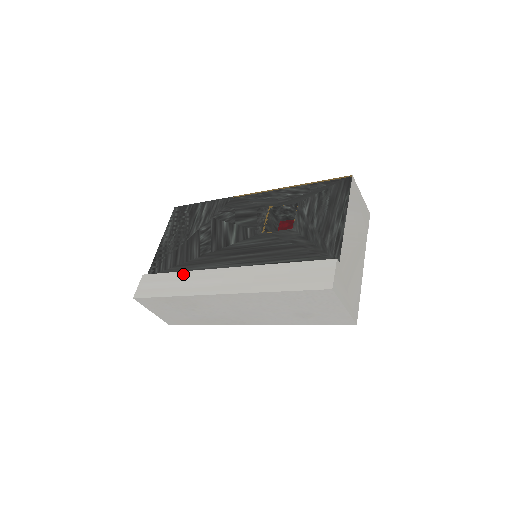
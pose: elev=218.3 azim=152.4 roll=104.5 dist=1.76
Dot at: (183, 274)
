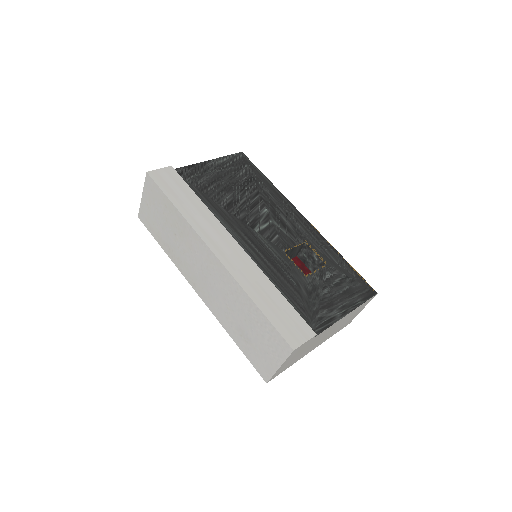
Dot at: (202, 205)
